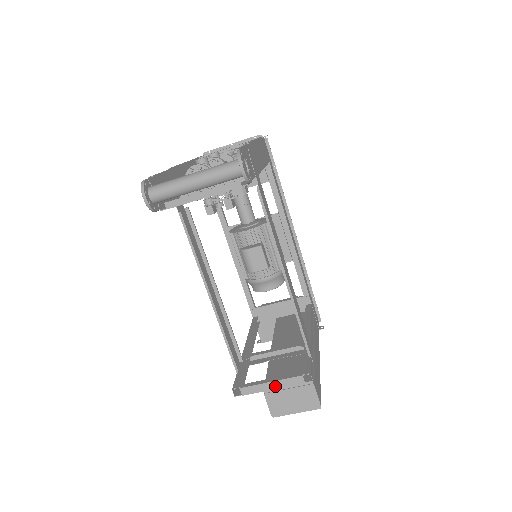
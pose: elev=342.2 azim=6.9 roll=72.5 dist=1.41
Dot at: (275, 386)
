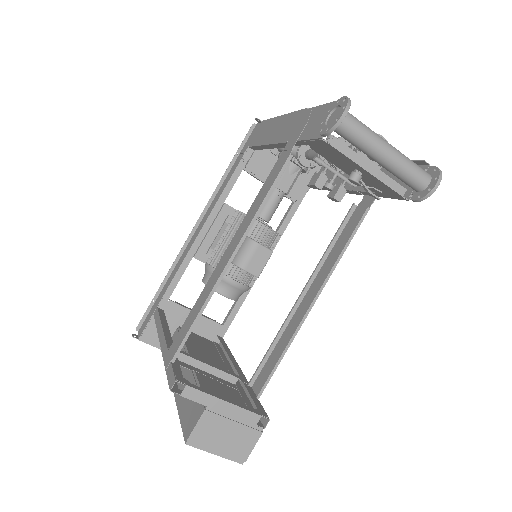
Dot at: (225, 409)
